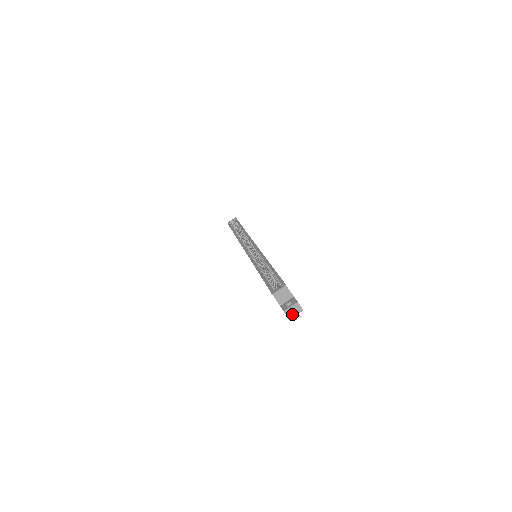
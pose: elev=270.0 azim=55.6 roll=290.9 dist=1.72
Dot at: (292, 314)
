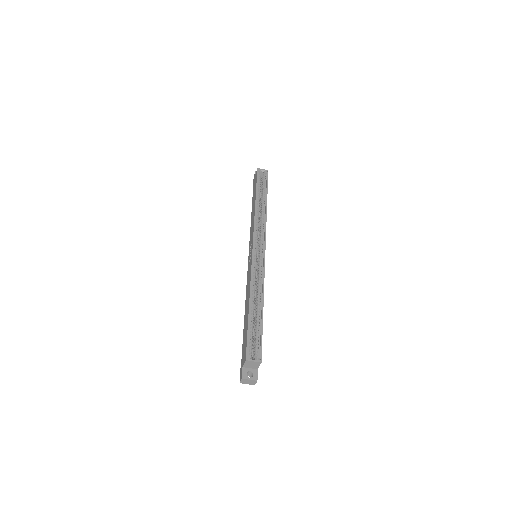
Dot at: (245, 382)
